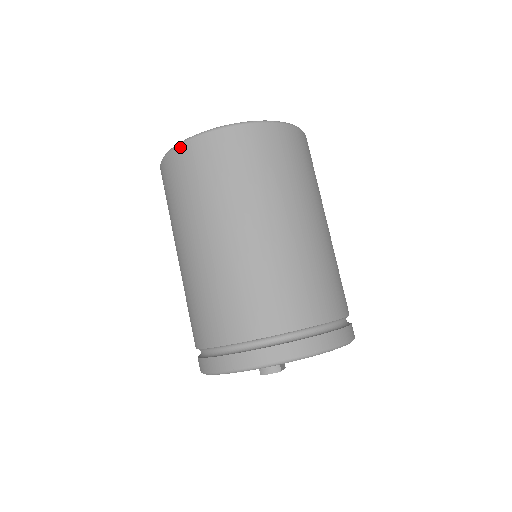
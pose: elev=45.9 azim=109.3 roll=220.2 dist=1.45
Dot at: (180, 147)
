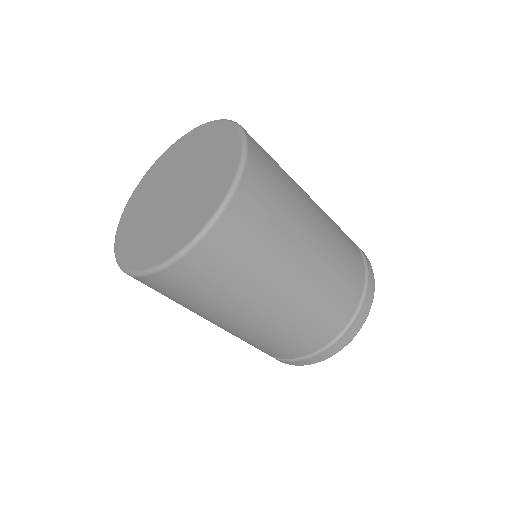
Dot at: occluded
